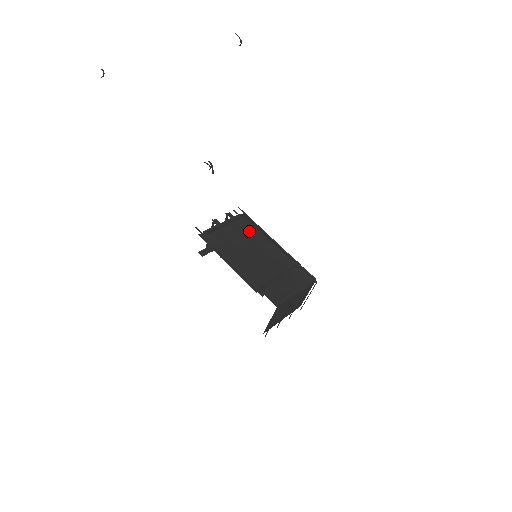
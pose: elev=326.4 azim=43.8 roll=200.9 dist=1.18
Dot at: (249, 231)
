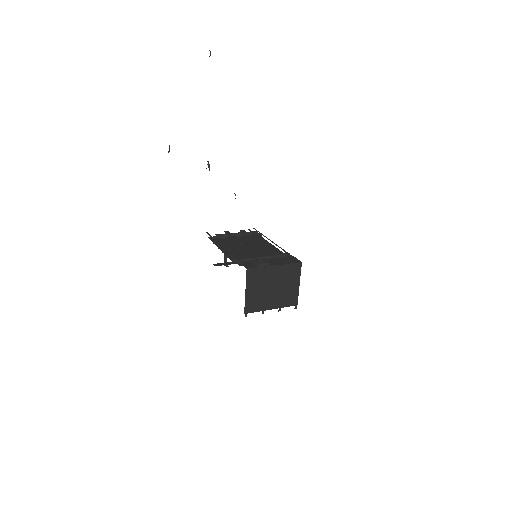
Dot at: (255, 240)
